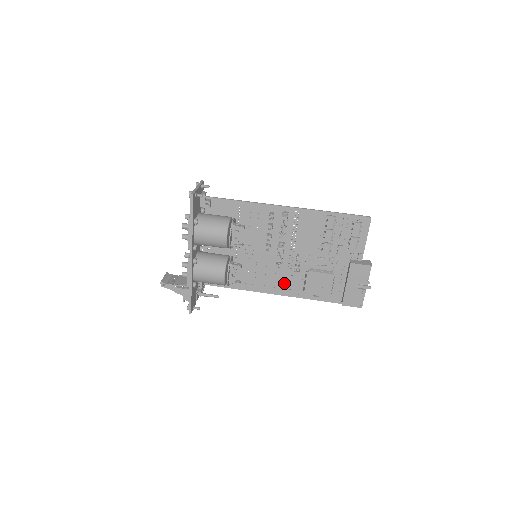
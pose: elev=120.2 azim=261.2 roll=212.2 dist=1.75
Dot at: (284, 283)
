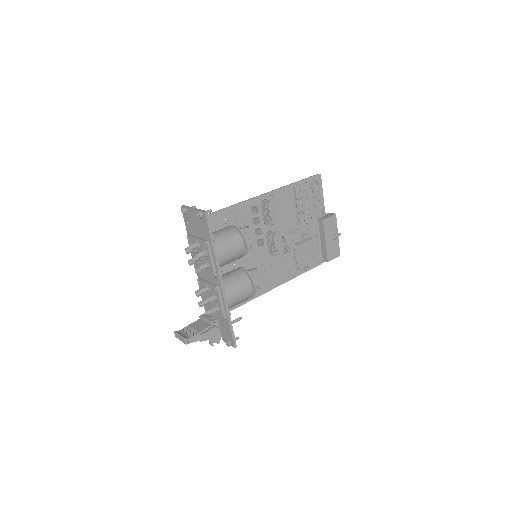
Dot at: (280, 271)
